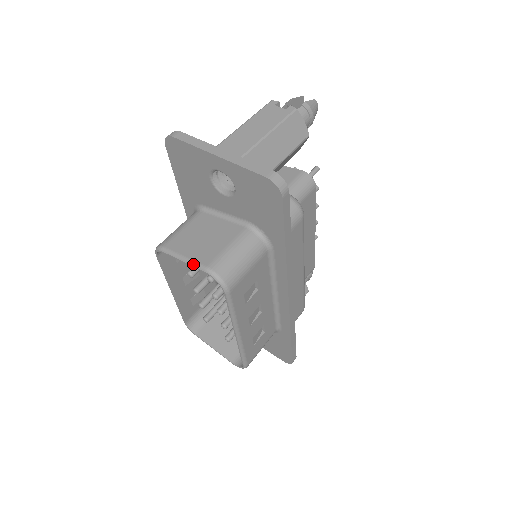
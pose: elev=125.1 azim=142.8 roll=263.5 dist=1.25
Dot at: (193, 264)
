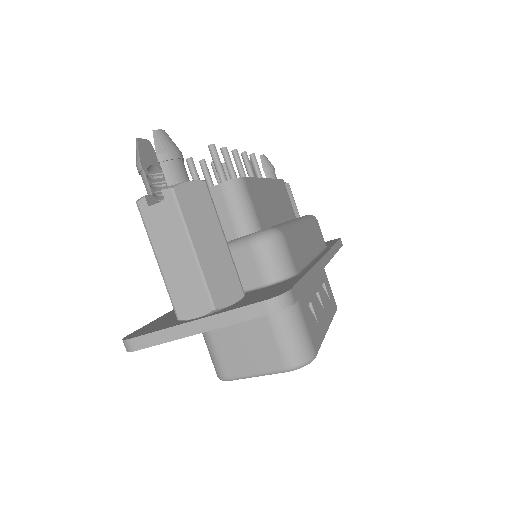
Dot at: (270, 374)
